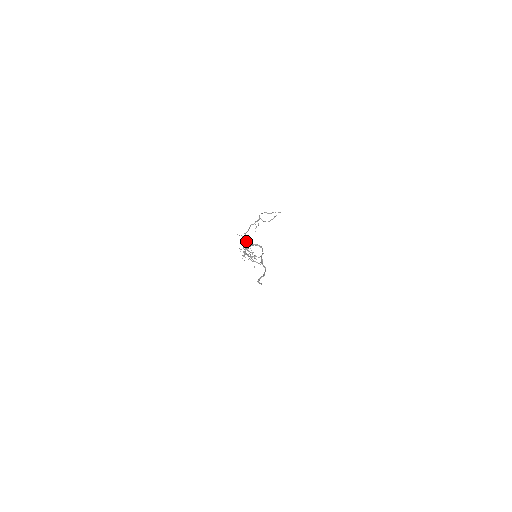
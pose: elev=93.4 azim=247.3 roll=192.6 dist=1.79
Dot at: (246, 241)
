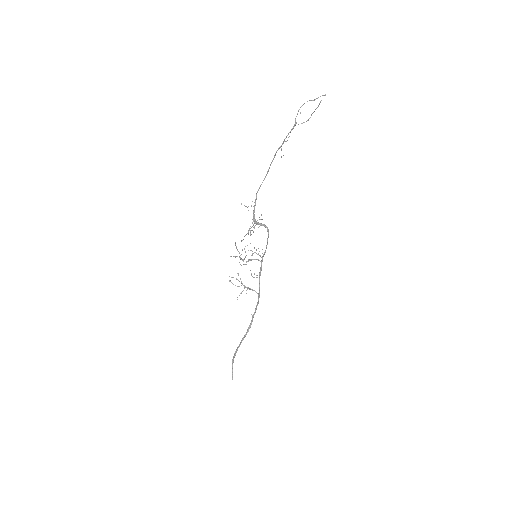
Dot at: (254, 210)
